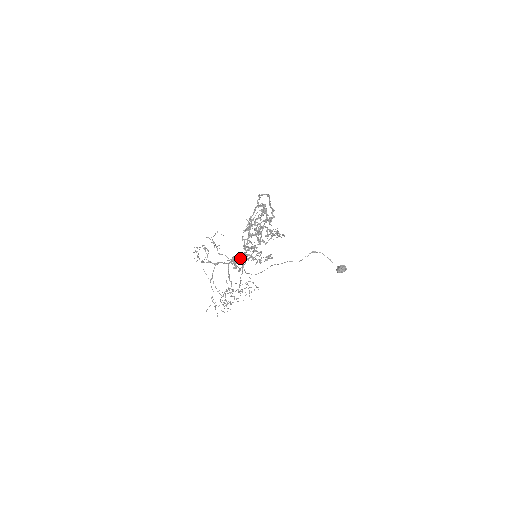
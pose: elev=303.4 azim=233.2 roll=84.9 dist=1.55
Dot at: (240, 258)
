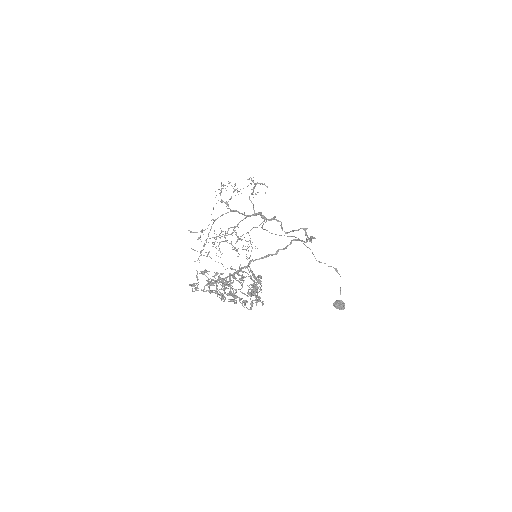
Dot at: (207, 281)
